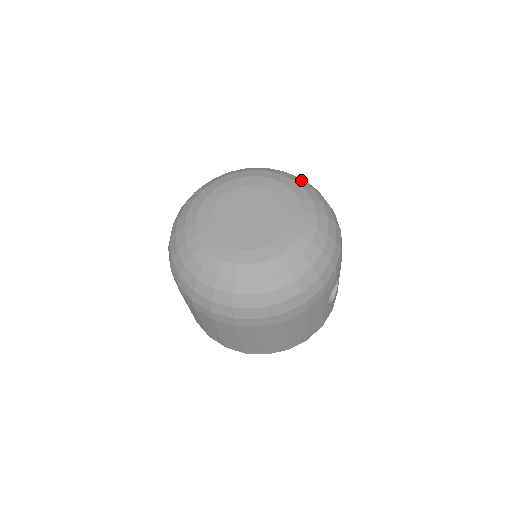
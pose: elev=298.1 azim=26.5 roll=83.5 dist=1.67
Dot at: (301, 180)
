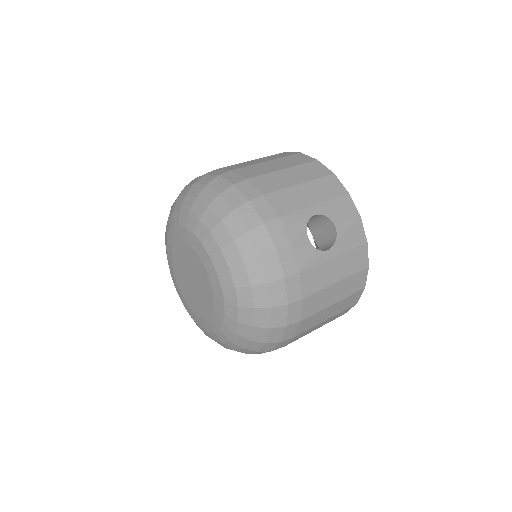
Dot at: (187, 197)
